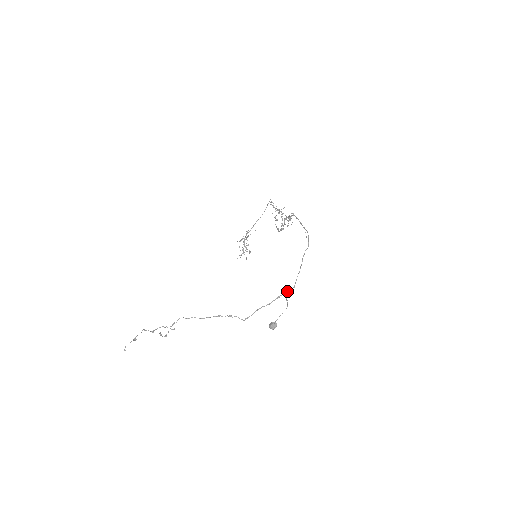
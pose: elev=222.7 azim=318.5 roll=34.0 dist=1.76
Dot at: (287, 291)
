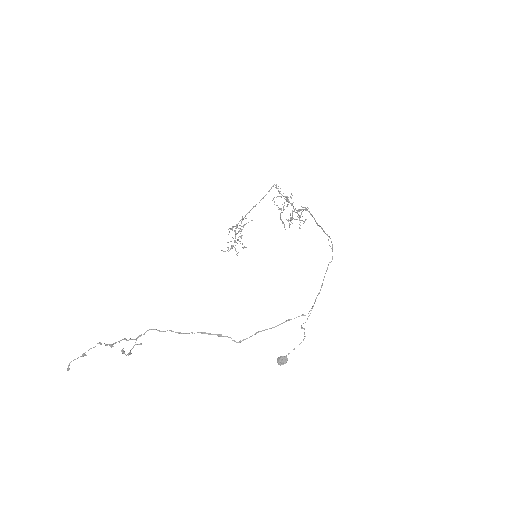
Dot at: (301, 315)
